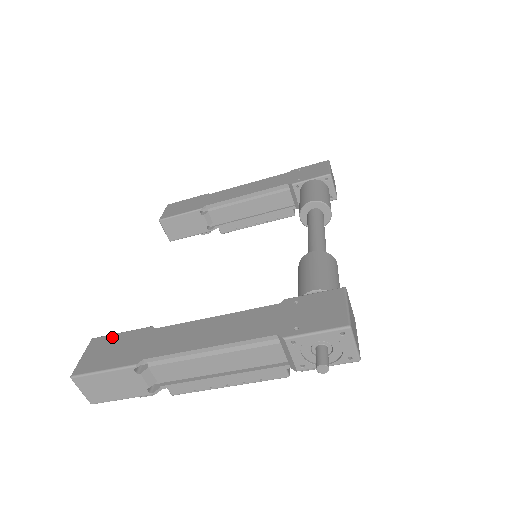
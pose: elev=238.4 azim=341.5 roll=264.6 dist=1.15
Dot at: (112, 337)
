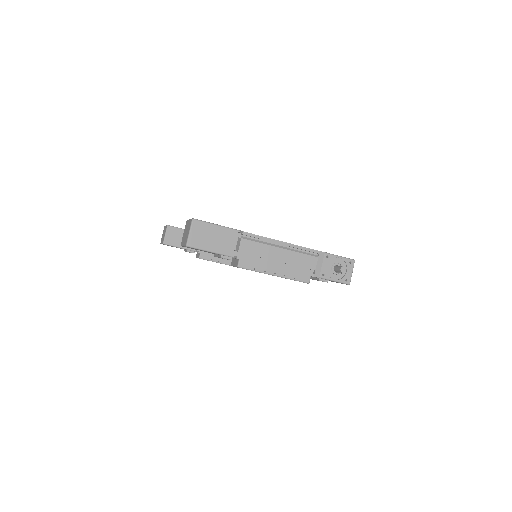
Dot at: occluded
